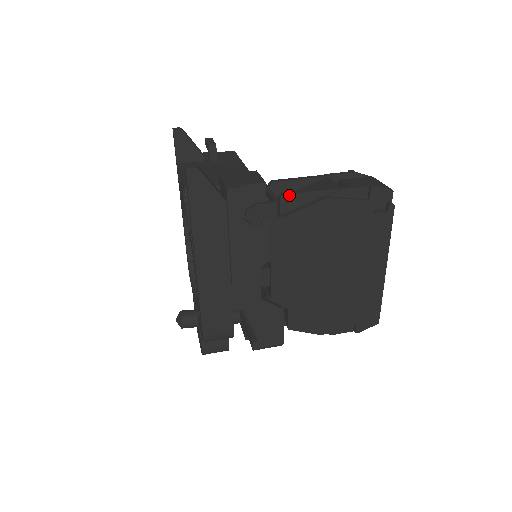
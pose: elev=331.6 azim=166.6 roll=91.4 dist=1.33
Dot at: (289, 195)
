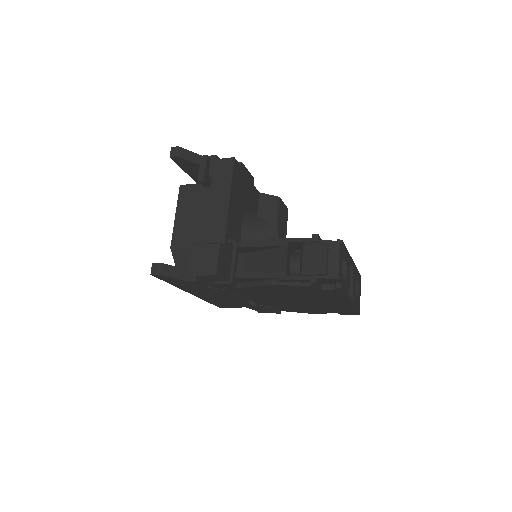
Dot at: (240, 278)
